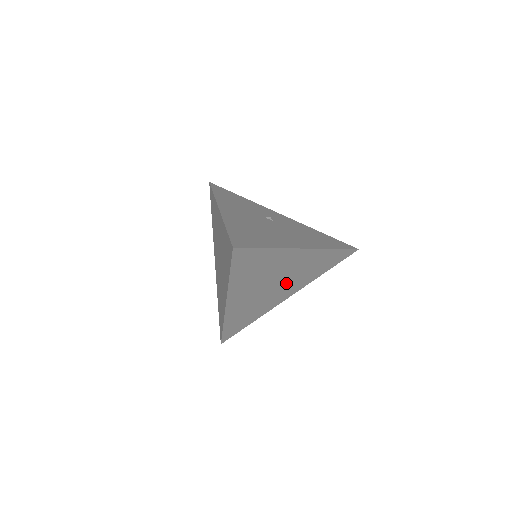
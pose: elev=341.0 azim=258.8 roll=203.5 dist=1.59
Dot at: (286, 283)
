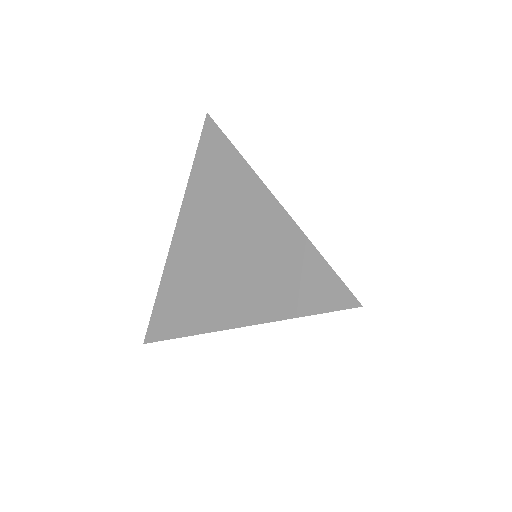
Dot at: occluded
